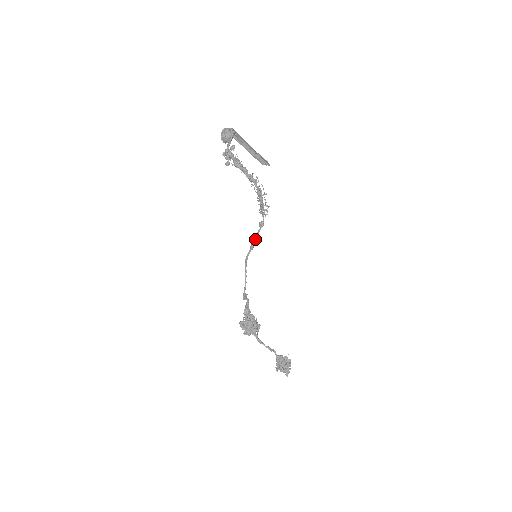
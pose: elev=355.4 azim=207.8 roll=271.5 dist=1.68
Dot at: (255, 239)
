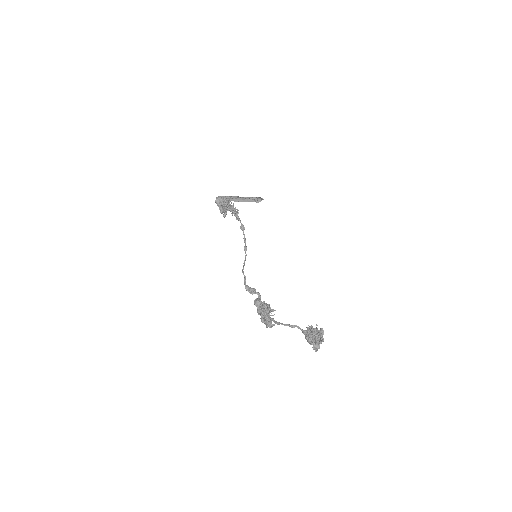
Dot at: (245, 242)
